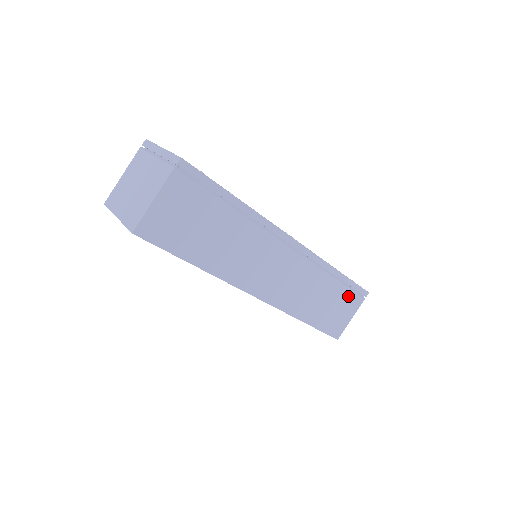
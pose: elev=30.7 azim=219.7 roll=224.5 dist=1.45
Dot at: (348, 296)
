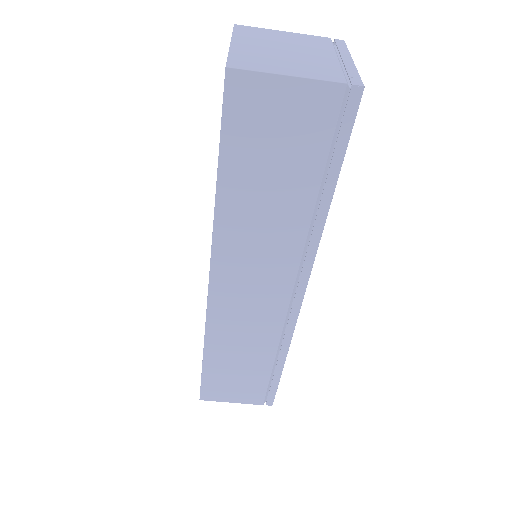
Dot at: (259, 386)
